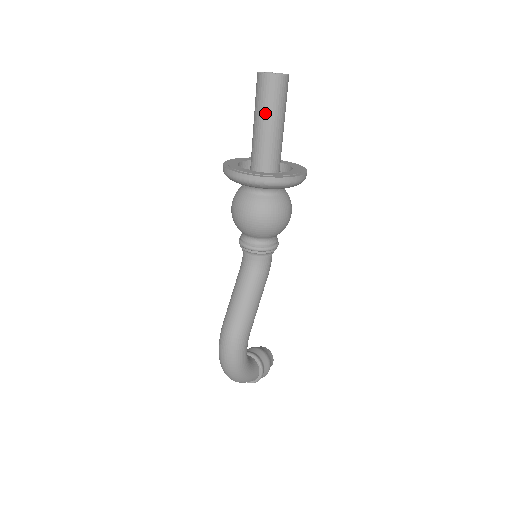
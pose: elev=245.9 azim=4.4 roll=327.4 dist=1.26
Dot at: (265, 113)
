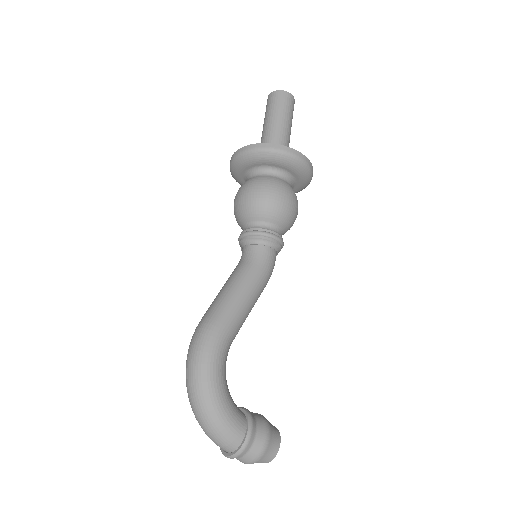
Dot at: (269, 117)
